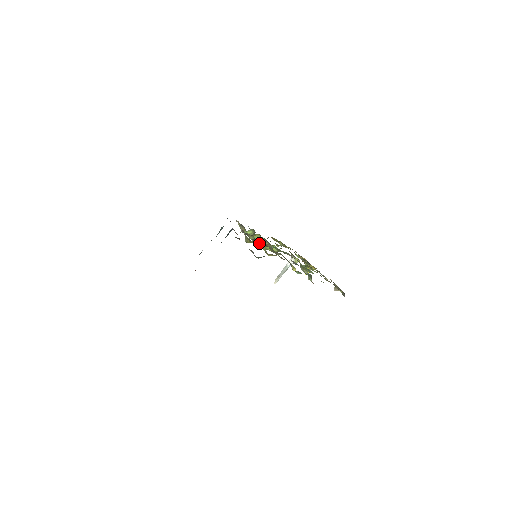
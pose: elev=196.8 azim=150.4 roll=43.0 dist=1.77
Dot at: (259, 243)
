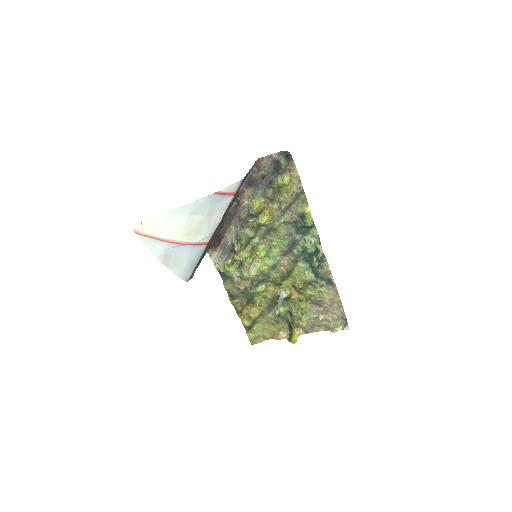
Dot at: (267, 199)
